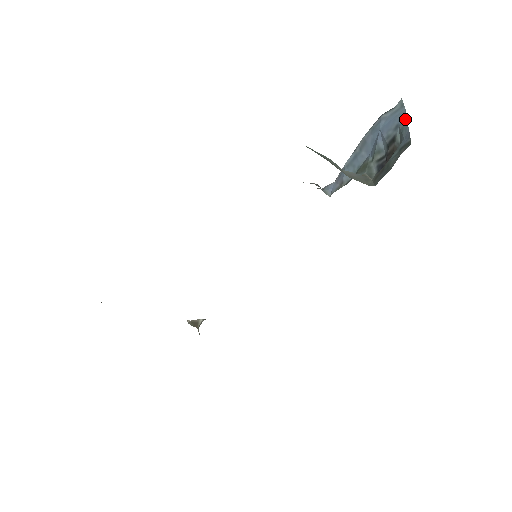
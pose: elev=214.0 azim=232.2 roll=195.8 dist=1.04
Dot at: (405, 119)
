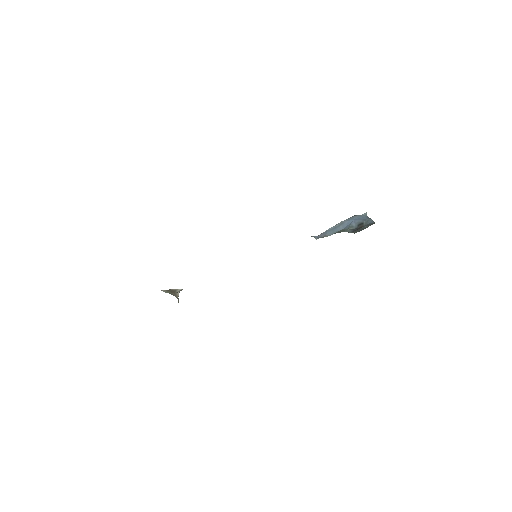
Dot at: (369, 218)
